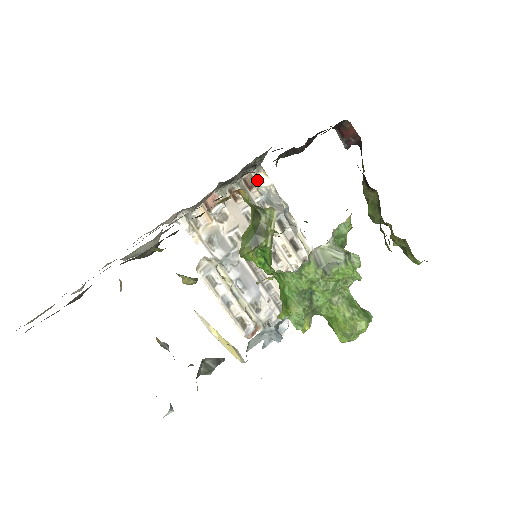
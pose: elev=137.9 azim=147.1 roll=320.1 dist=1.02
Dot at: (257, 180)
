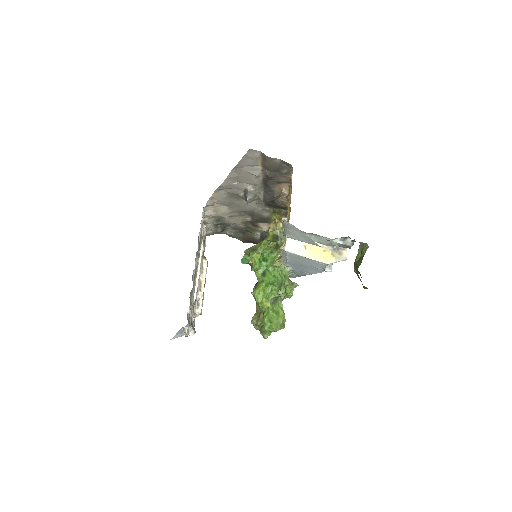
Dot at: (205, 240)
